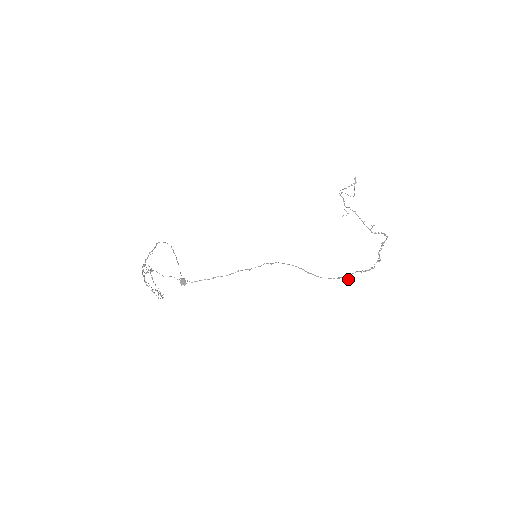
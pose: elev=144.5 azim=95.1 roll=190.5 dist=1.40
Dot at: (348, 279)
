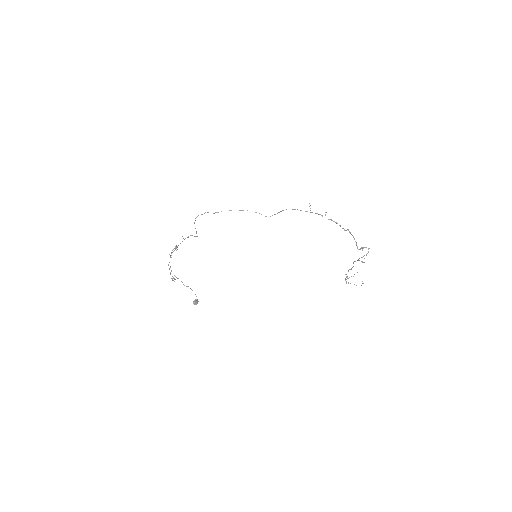
Dot at: (310, 205)
